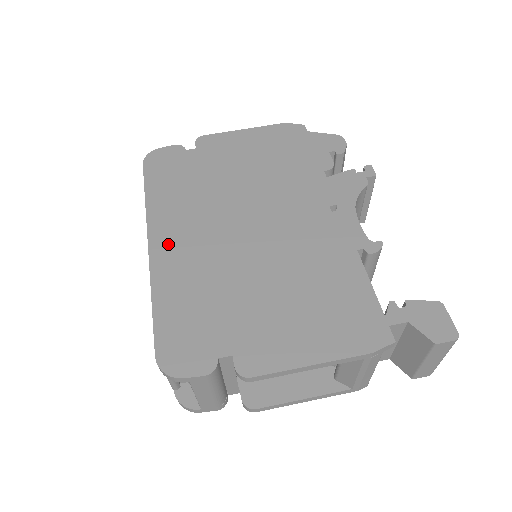
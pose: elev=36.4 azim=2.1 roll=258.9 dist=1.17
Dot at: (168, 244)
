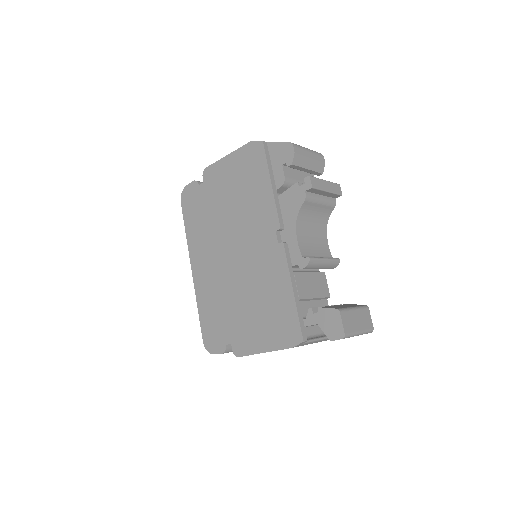
Dot at: (199, 269)
